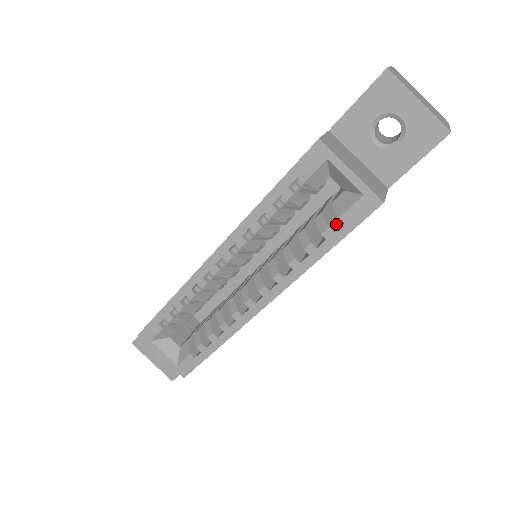
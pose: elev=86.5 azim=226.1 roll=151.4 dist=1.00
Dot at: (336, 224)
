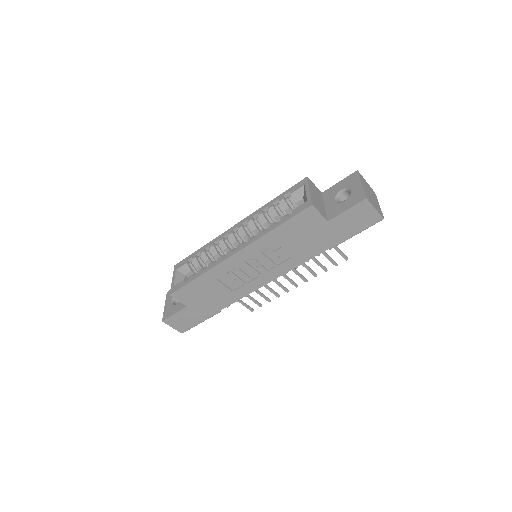
Dot at: occluded
